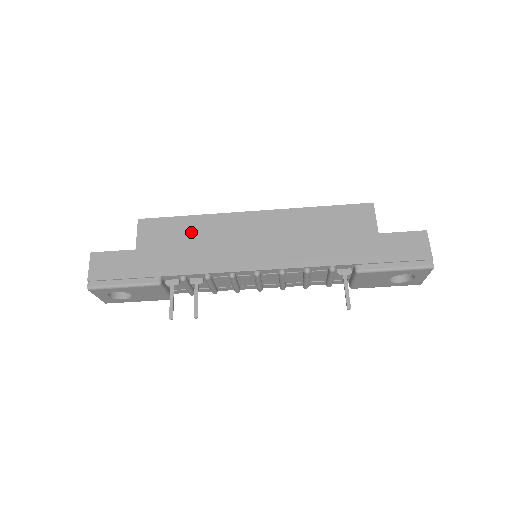
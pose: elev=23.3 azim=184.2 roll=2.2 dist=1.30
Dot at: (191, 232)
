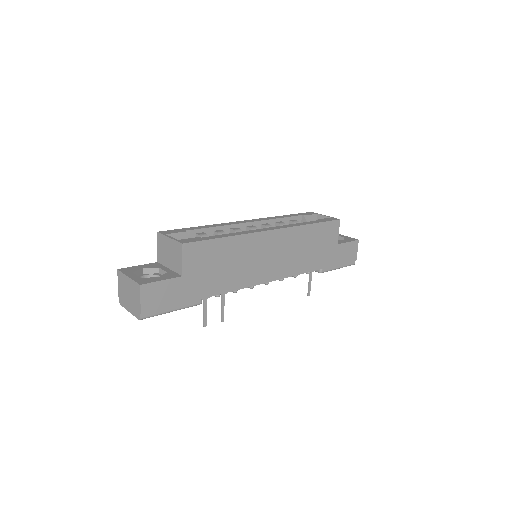
Dot at: (227, 254)
